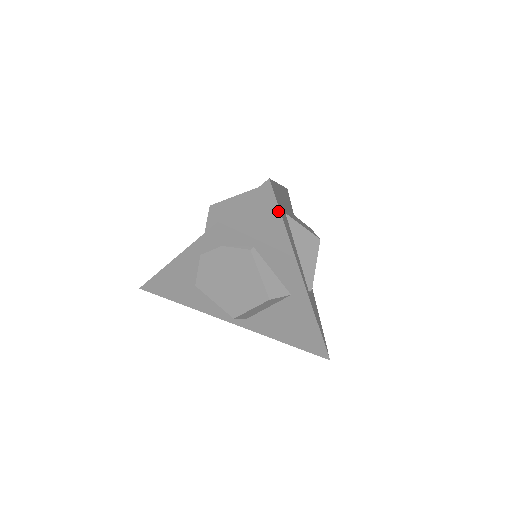
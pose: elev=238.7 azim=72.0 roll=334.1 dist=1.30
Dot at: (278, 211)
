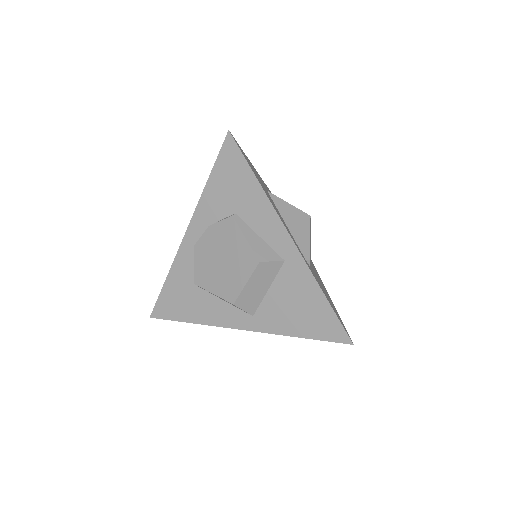
Dot at: (245, 161)
